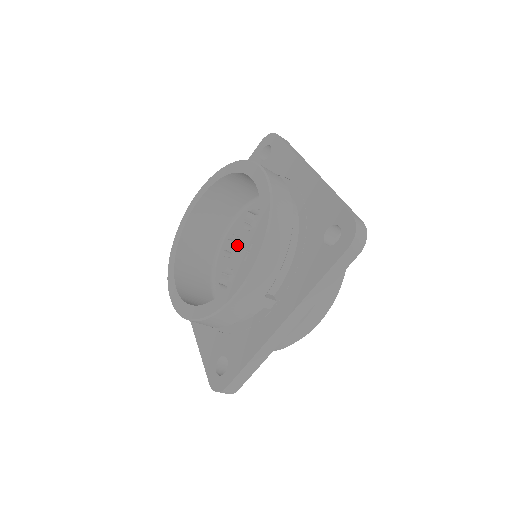
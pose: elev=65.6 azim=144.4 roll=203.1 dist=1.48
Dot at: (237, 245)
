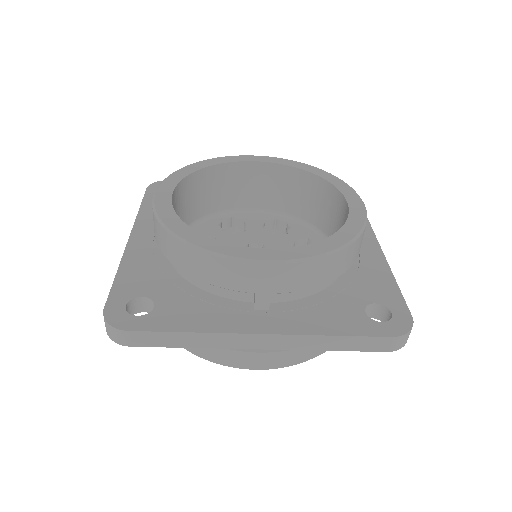
Dot at: (230, 231)
